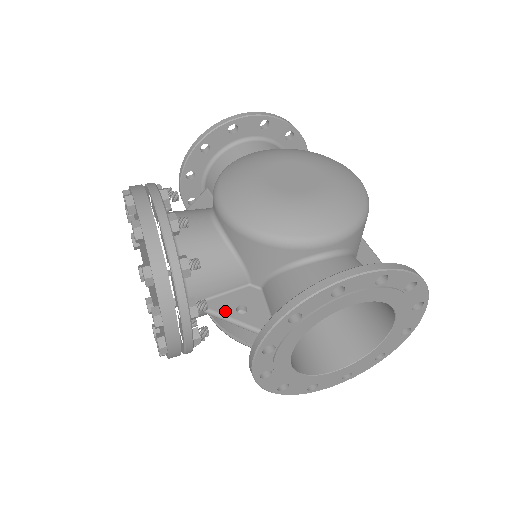
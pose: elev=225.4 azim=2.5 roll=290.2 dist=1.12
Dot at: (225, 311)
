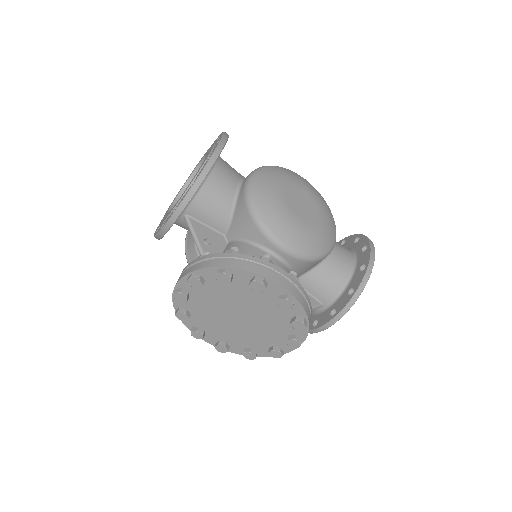
Dot at: occluded
